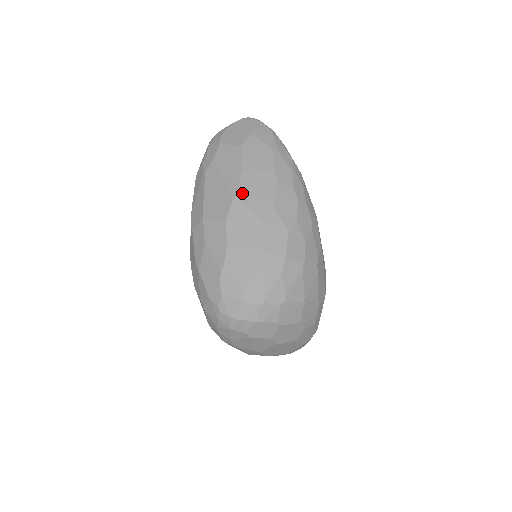
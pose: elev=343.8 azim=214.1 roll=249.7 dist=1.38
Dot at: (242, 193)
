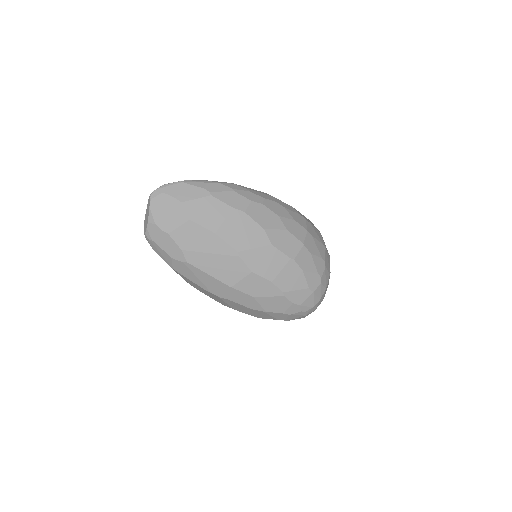
Dot at: (238, 246)
